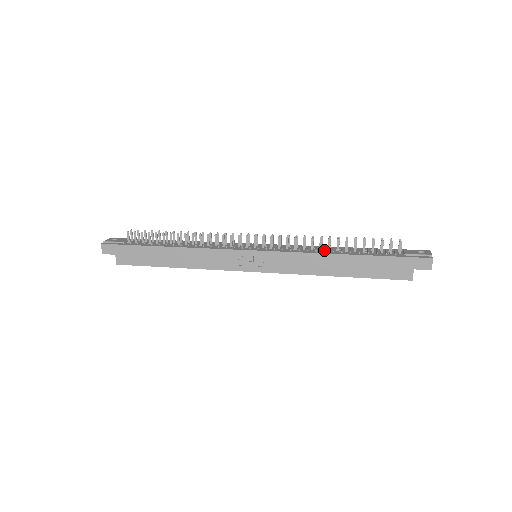
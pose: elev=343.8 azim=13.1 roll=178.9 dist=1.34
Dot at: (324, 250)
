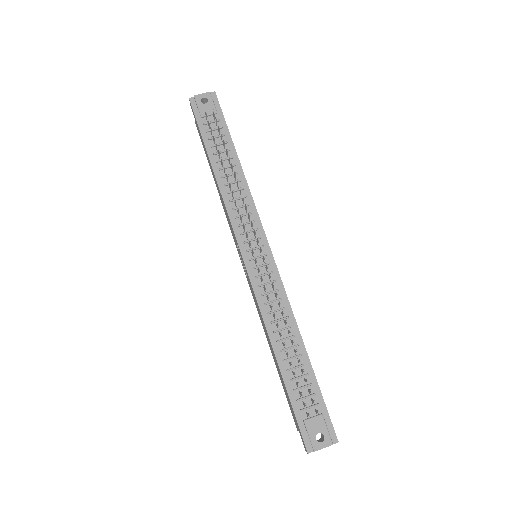
Dot at: (274, 331)
